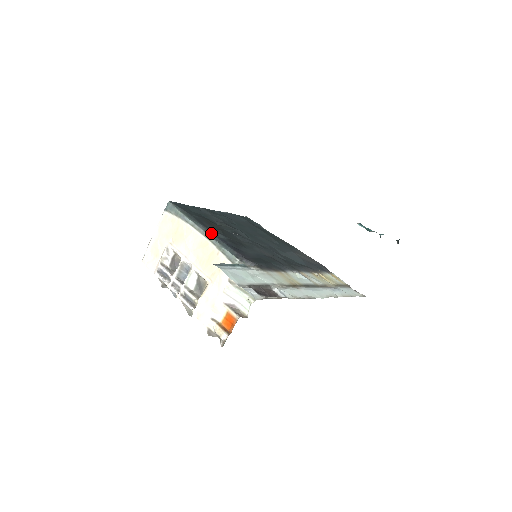
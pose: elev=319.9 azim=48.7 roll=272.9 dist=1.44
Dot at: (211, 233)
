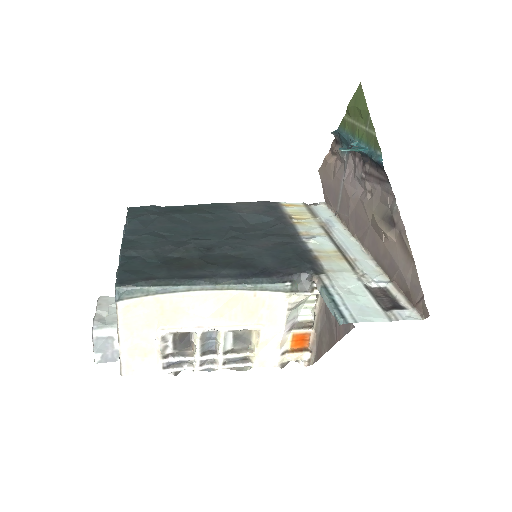
Dot at: (222, 280)
